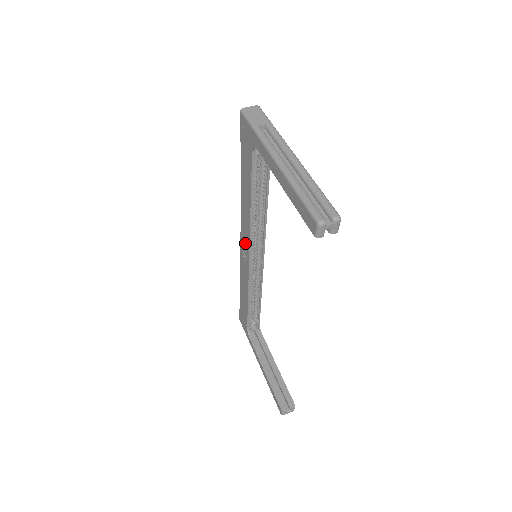
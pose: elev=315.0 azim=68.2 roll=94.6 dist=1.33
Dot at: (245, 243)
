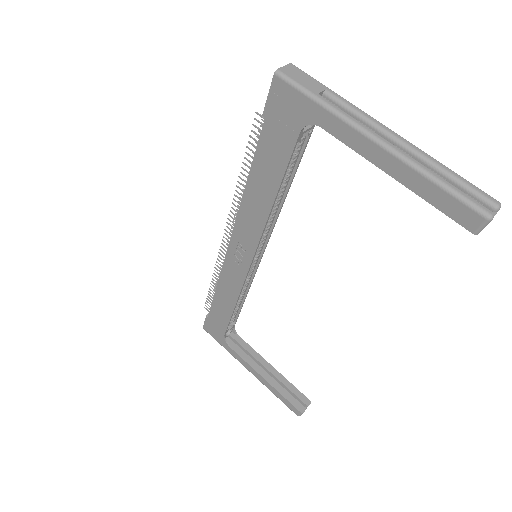
Dot at: (244, 244)
